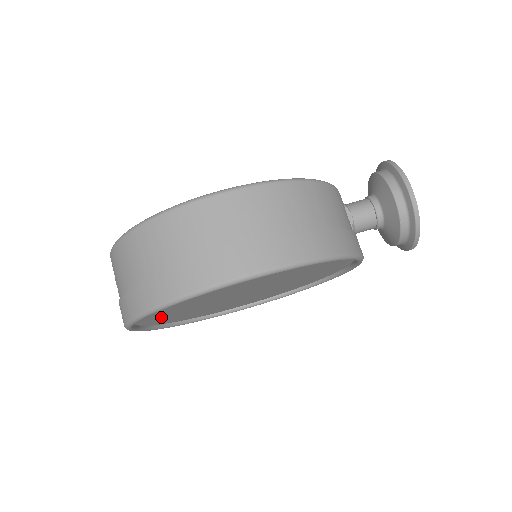
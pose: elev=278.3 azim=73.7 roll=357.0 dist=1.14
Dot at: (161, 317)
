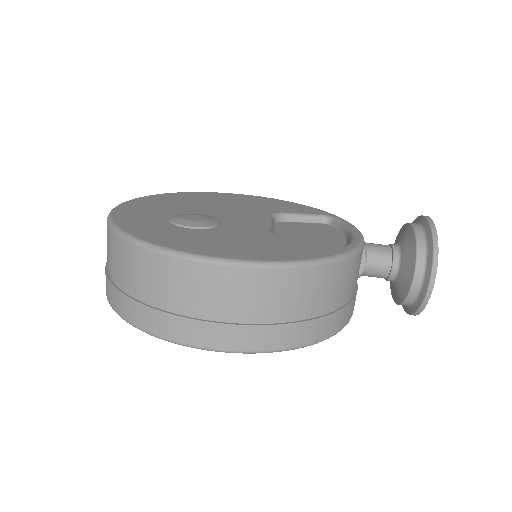
Dot at: occluded
